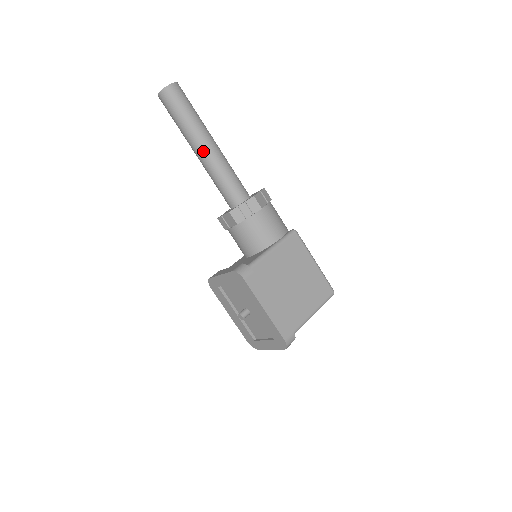
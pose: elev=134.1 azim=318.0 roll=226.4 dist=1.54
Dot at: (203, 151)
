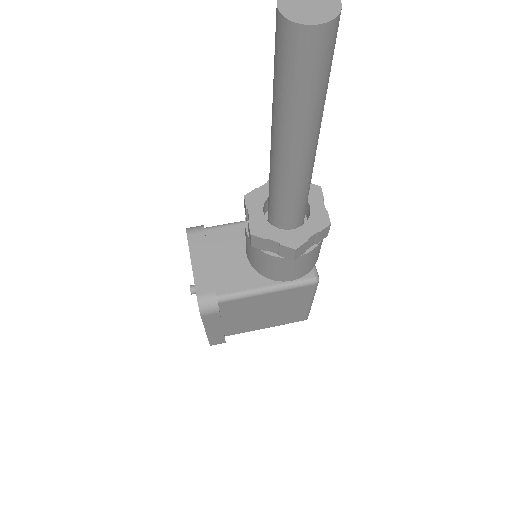
Dot at: (280, 152)
